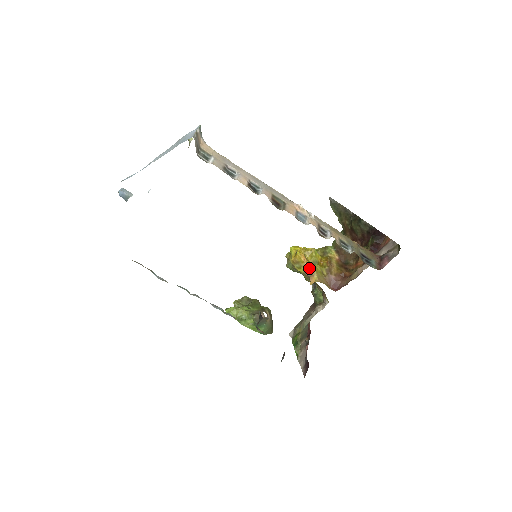
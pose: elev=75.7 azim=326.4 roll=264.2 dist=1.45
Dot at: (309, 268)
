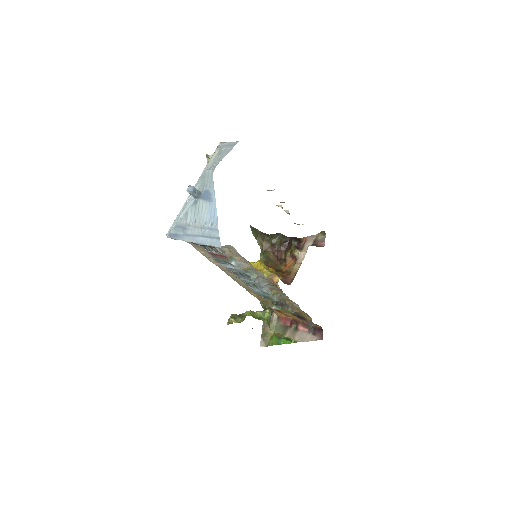
Dot at: (269, 272)
